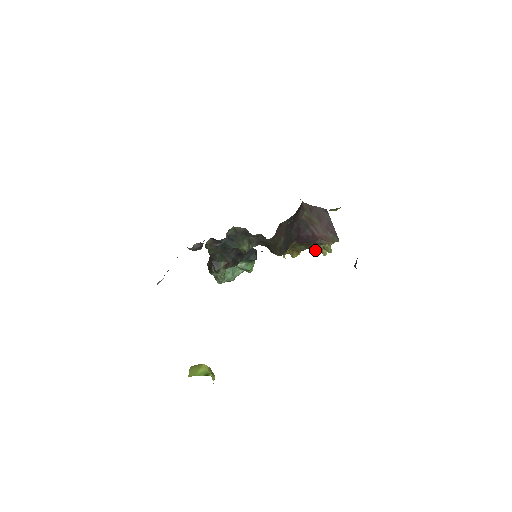
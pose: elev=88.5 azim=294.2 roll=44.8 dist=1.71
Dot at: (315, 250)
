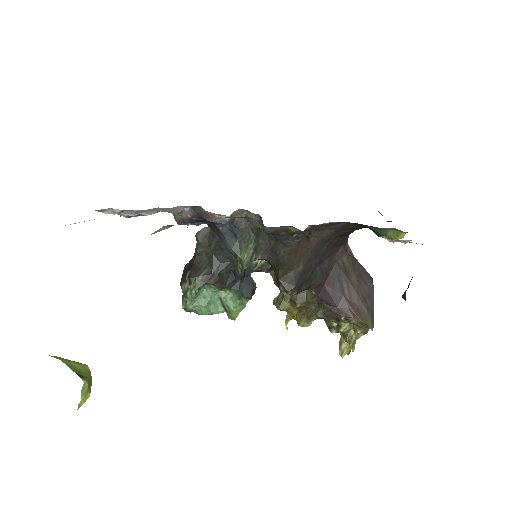
Dot at: (333, 330)
